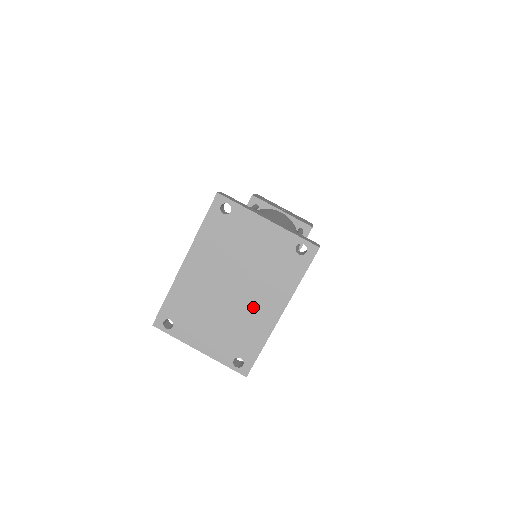
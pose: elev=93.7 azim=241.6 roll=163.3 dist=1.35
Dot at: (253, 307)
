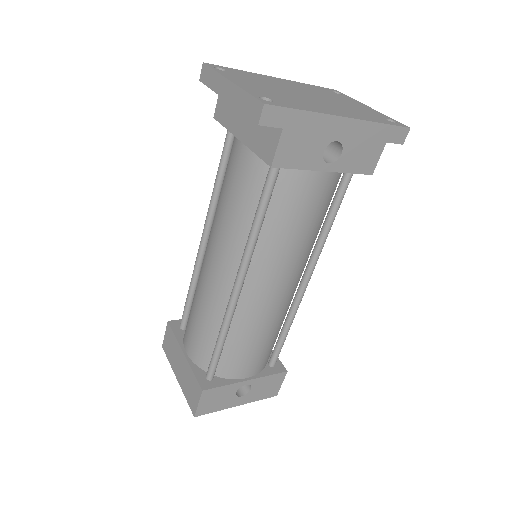
Dot at: (319, 104)
